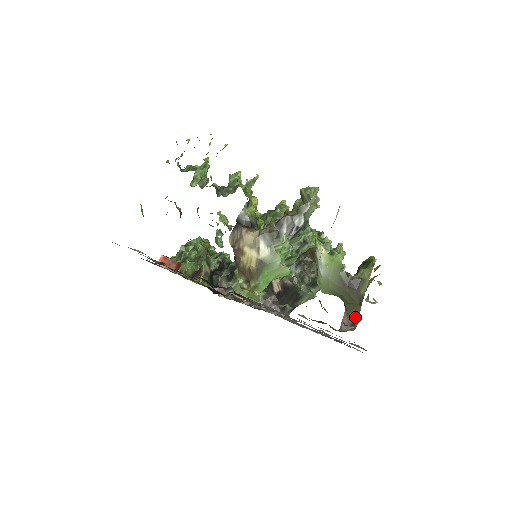
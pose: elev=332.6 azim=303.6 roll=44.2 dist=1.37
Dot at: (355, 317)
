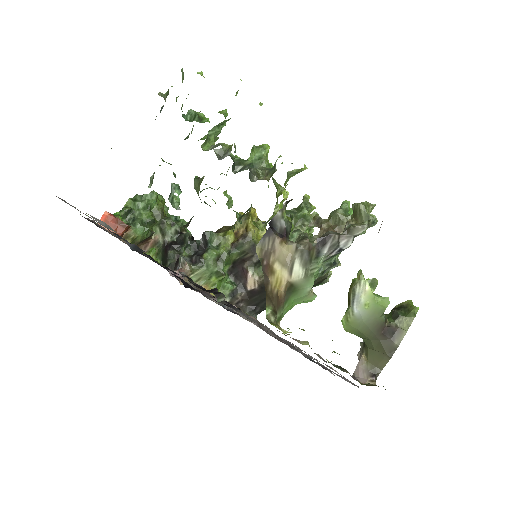
Dot at: (378, 367)
